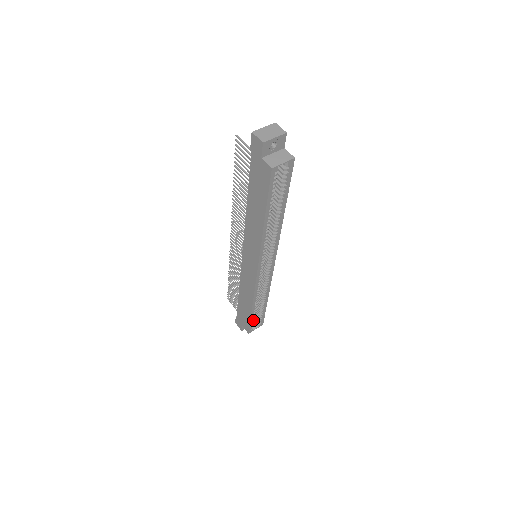
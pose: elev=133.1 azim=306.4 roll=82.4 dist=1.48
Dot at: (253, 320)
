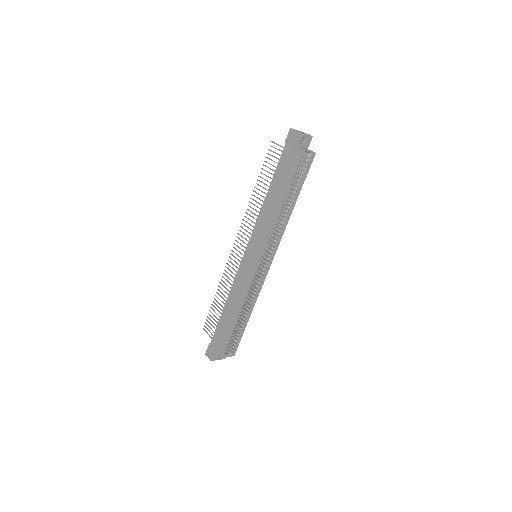
Dot at: (231, 338)
